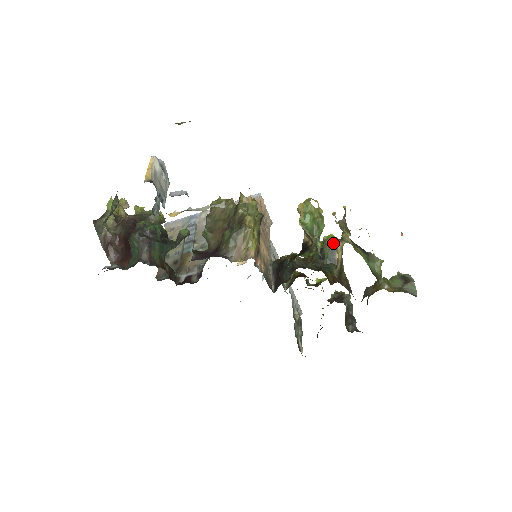
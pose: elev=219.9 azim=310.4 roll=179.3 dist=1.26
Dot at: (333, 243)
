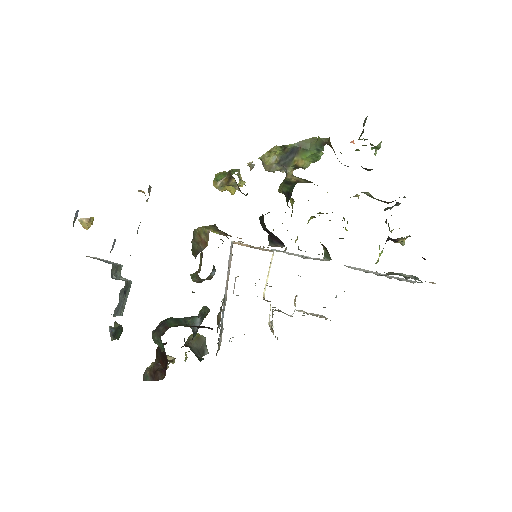
Dot at: (283, 182)
